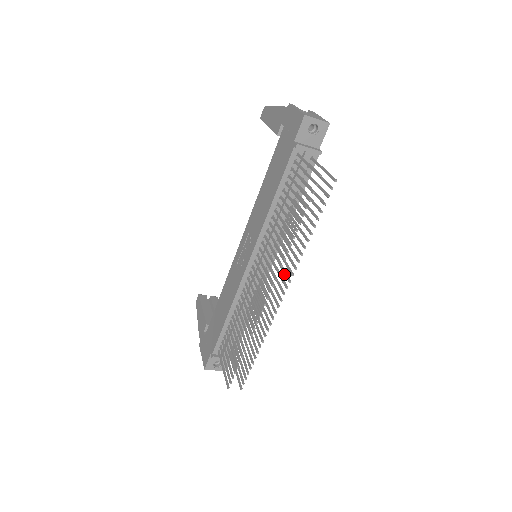
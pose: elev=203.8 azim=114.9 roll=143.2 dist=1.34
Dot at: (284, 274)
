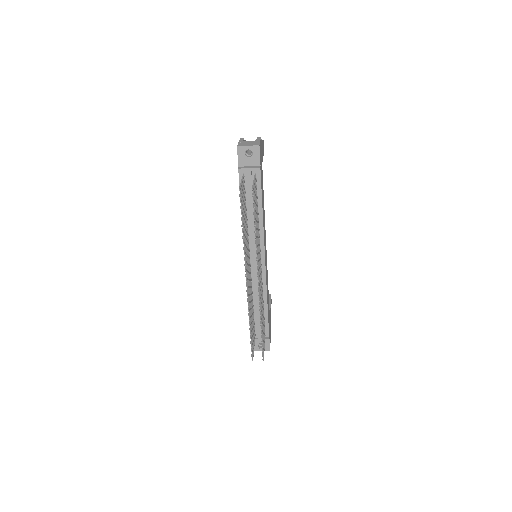
Dot at: (257, 266)
